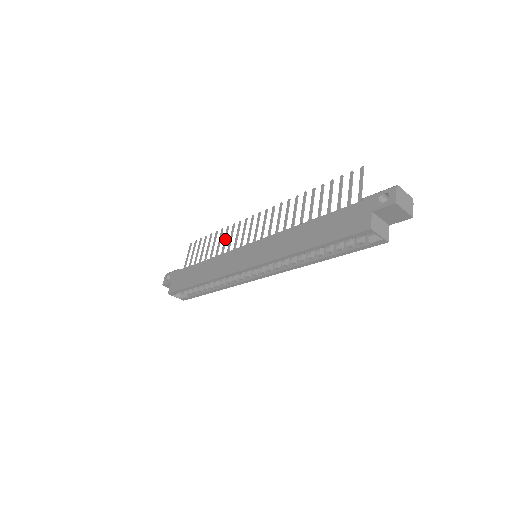
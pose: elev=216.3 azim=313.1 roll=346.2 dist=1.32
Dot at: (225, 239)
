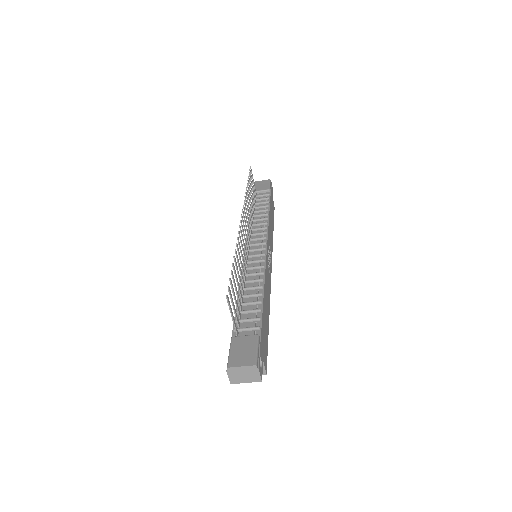
Dot at: (248, 206)
